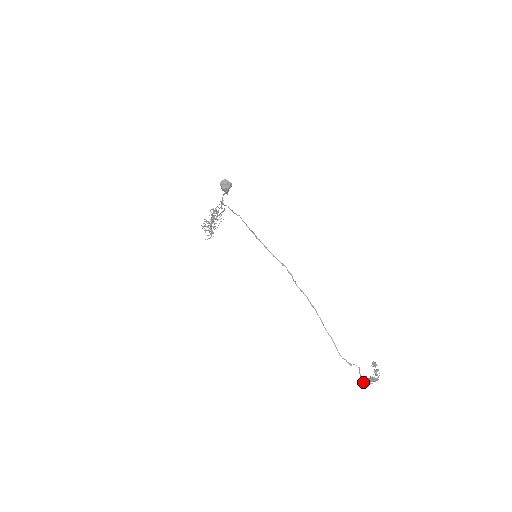
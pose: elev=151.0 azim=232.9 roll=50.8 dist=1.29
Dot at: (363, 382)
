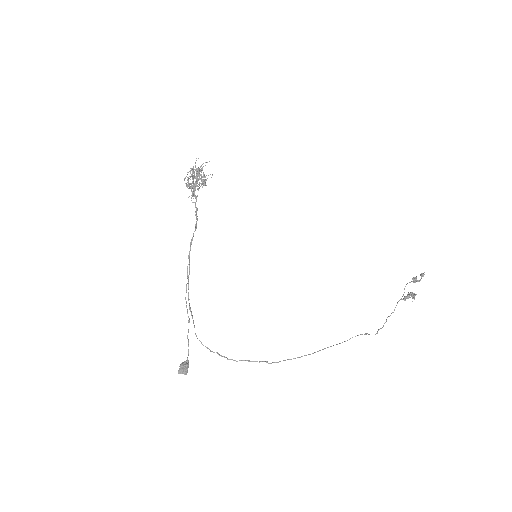
Dot at: (394, 310)
